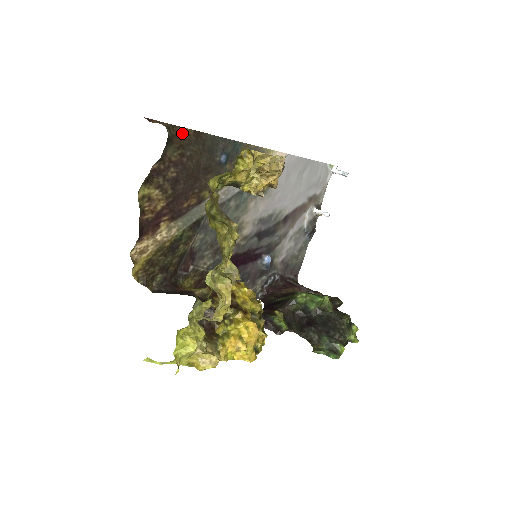
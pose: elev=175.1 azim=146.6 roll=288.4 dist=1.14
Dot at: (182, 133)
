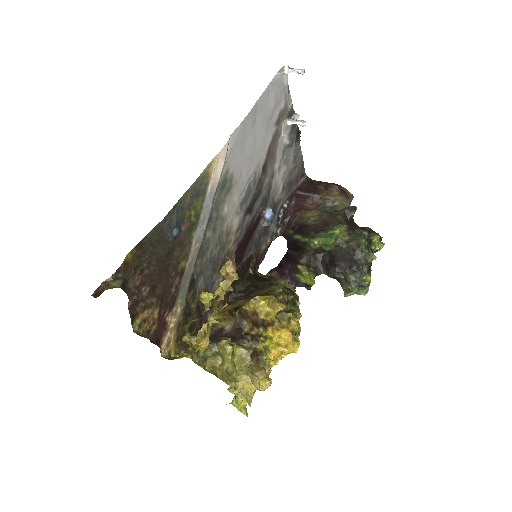
Dot at: (128, 262)
